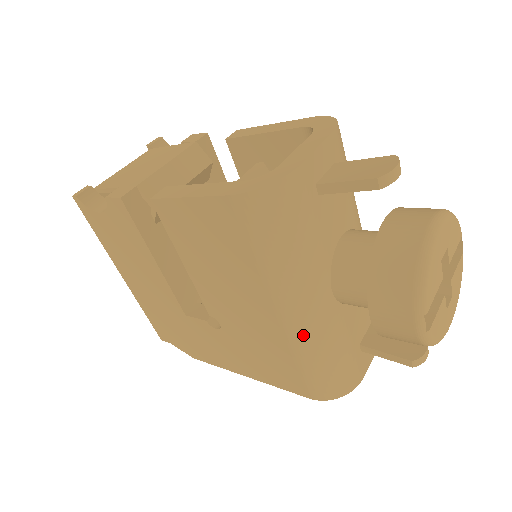
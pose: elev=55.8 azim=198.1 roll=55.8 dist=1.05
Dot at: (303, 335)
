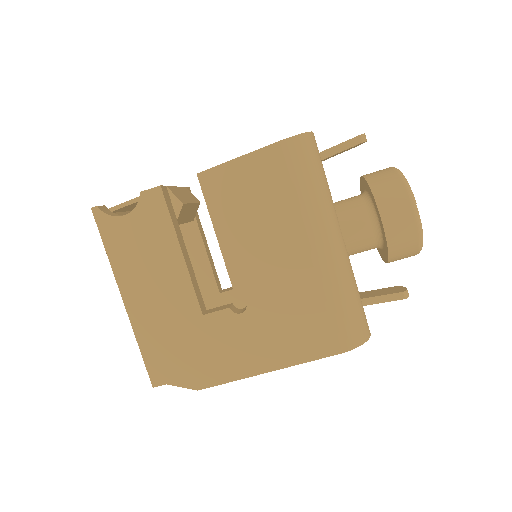
Dot at: (332, 268)
